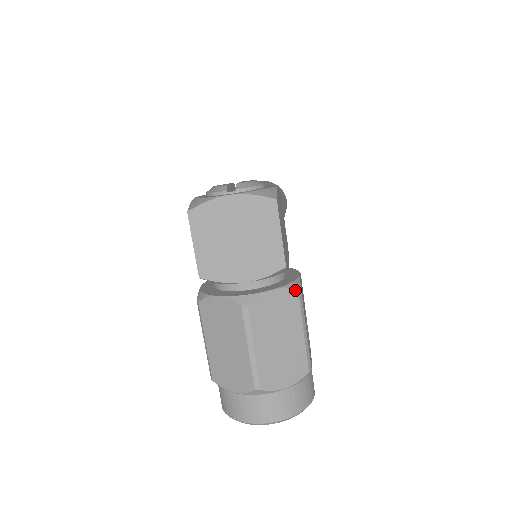
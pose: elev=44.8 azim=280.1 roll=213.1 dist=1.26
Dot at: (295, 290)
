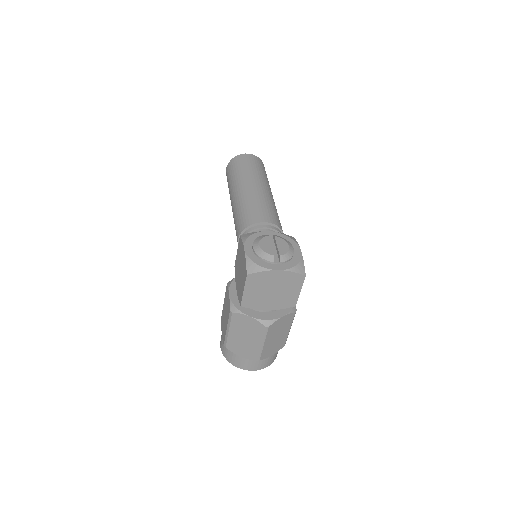
Dot at: (294, 313)
